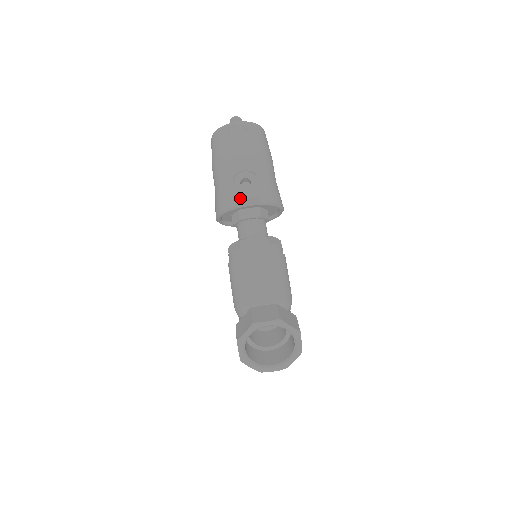
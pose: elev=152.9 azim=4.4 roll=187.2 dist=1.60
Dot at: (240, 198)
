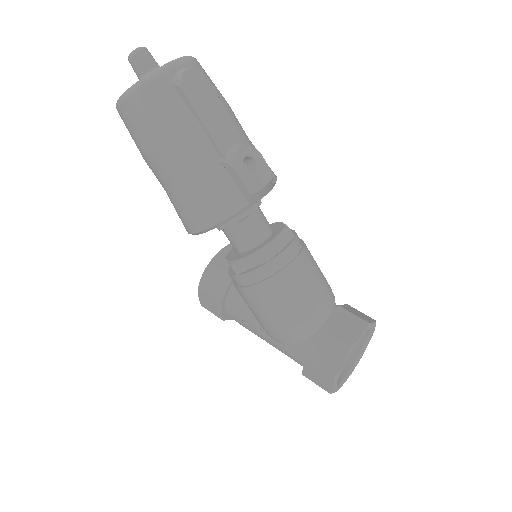
Dot at: (256, 192)
